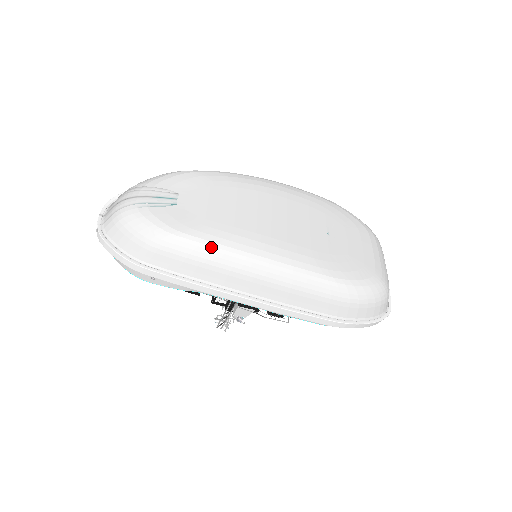
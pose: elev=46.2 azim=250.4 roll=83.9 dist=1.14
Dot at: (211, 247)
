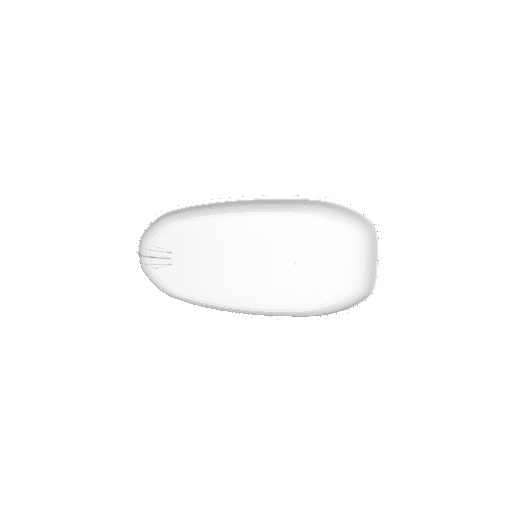
Dot at: (200, 303)
